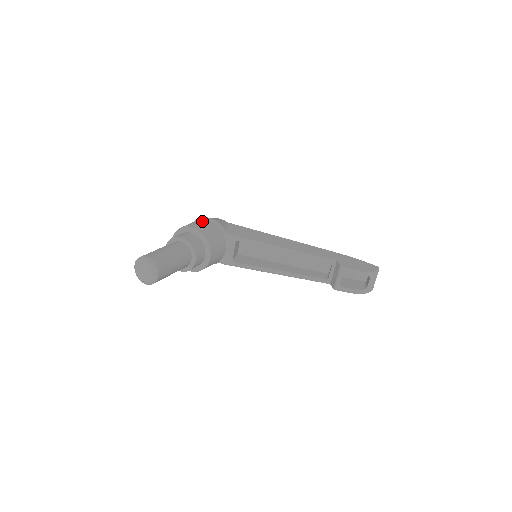
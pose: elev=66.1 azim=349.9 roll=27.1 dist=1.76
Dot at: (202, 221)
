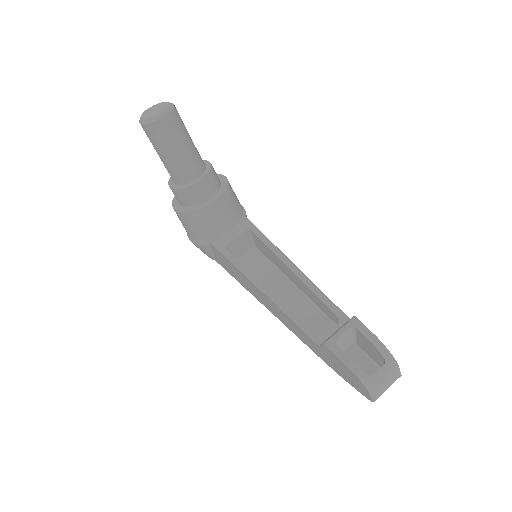
Dot at: occluded
